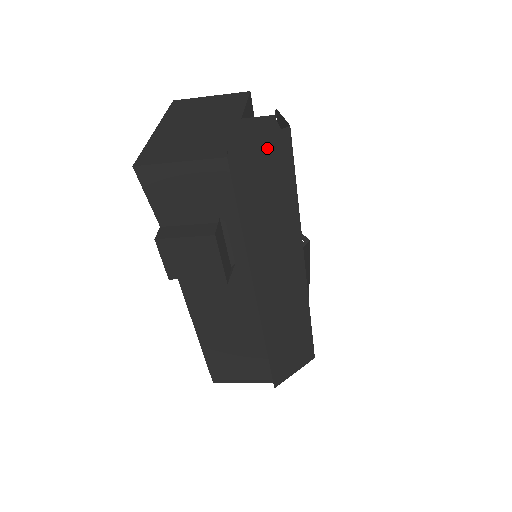
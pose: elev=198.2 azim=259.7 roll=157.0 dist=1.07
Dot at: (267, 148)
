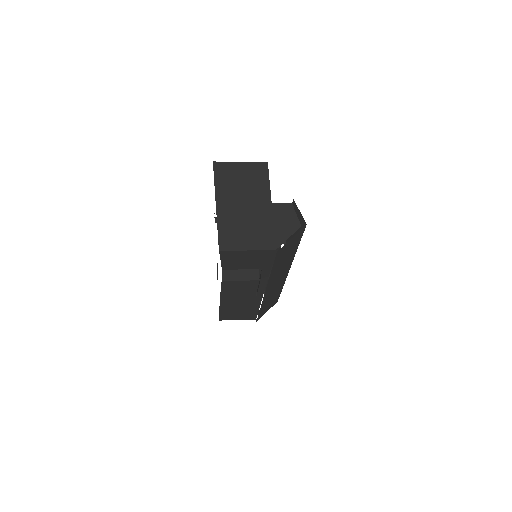
Dot at: (294, 238)
